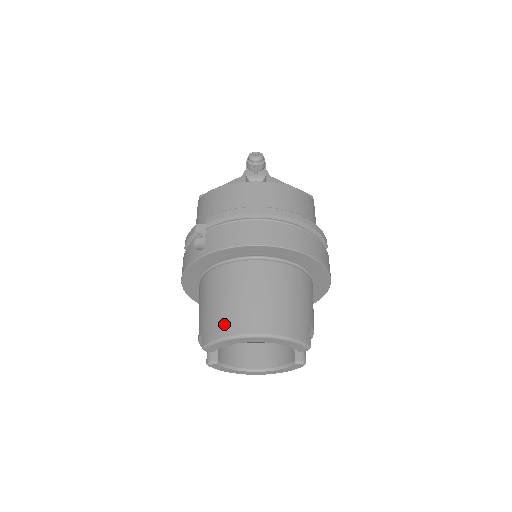
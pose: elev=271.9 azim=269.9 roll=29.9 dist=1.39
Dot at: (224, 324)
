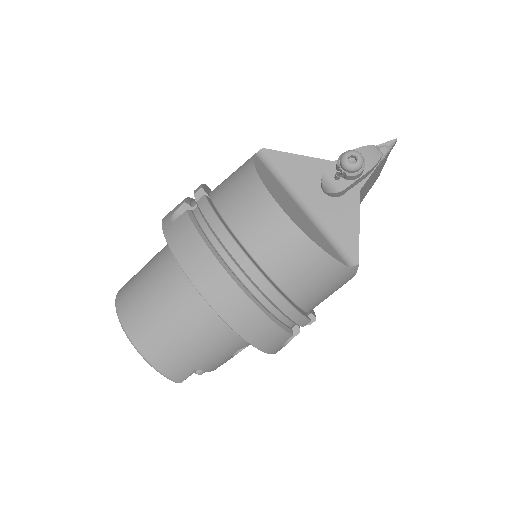
Dot at: (126, 301)
